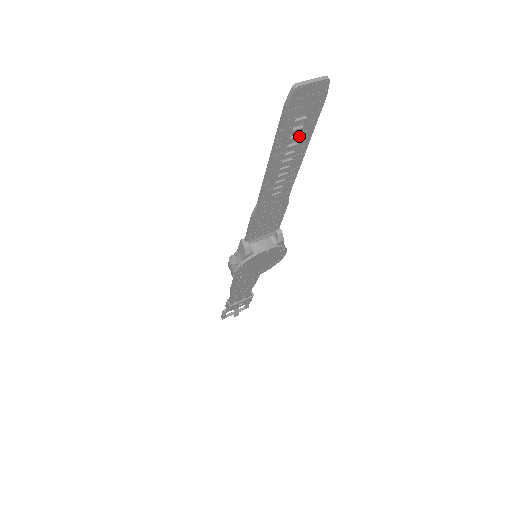
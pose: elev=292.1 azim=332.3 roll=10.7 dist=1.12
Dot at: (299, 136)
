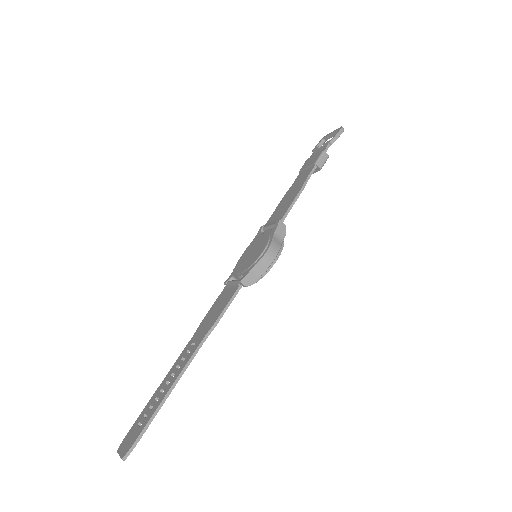
Dot at: occluded
